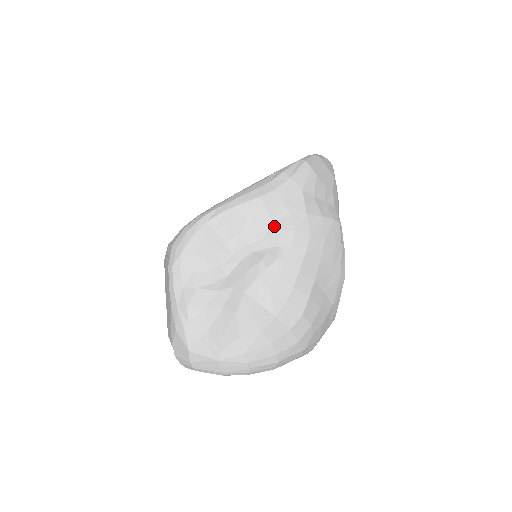
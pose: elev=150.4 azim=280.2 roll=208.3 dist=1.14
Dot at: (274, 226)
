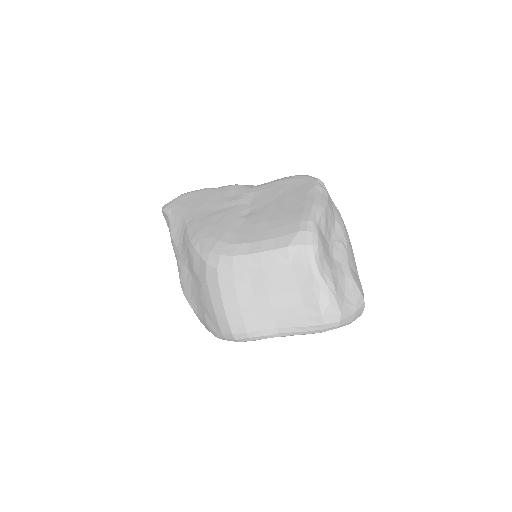
Dot at: (336, 222)
